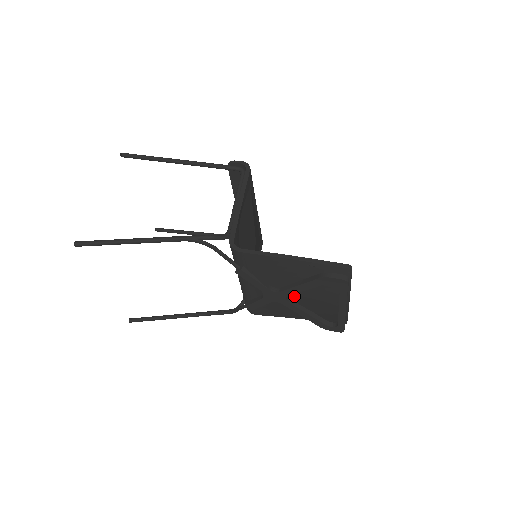
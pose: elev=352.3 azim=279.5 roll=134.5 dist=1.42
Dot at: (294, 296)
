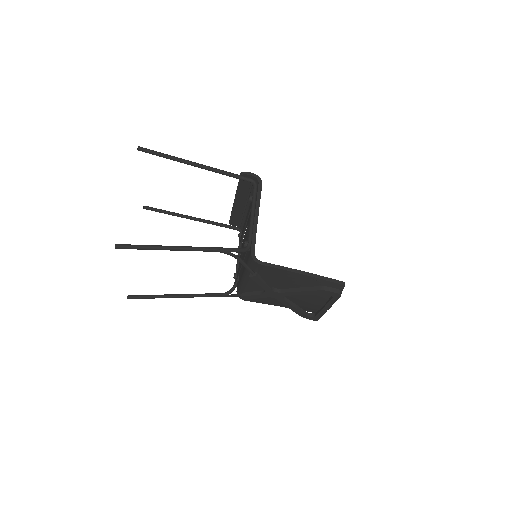
Dot at: occluded
